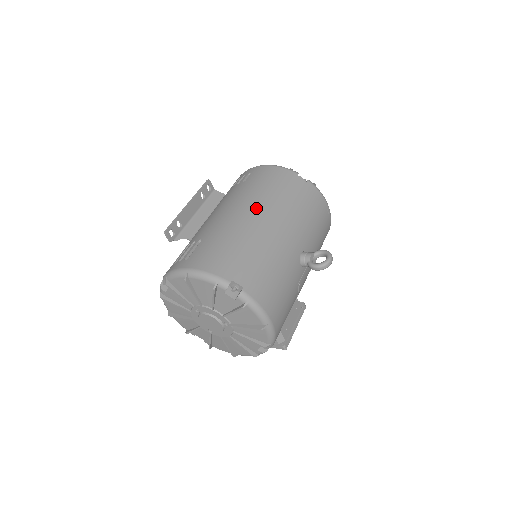
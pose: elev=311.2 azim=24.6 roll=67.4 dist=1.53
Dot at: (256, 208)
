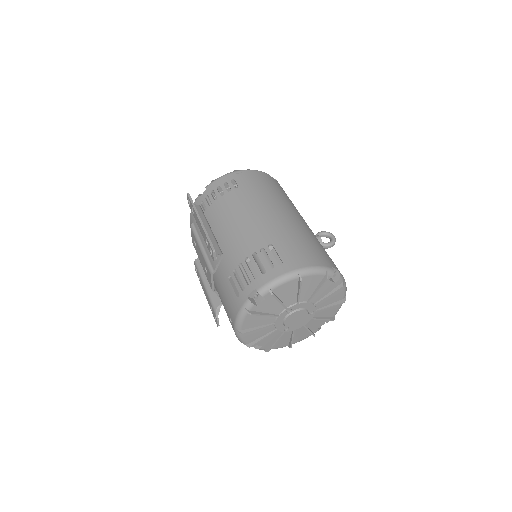
Dot at: (282, 207)
